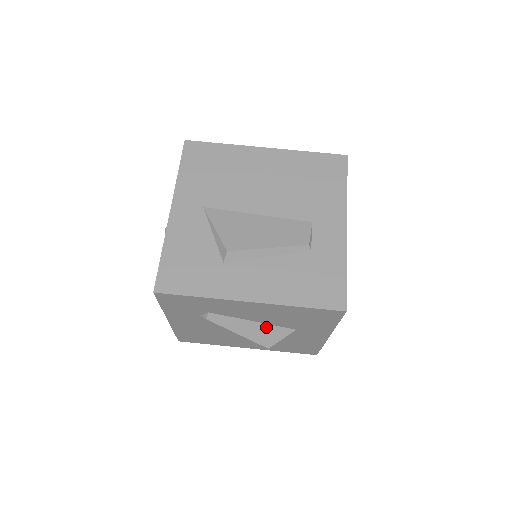
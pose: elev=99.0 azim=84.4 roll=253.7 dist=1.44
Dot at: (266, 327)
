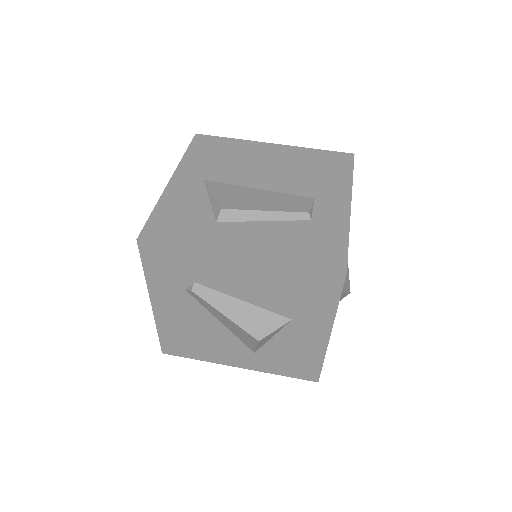
Dot at: (258, 311)
